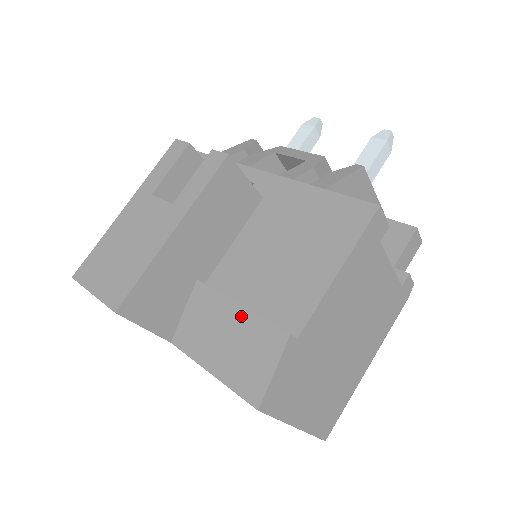
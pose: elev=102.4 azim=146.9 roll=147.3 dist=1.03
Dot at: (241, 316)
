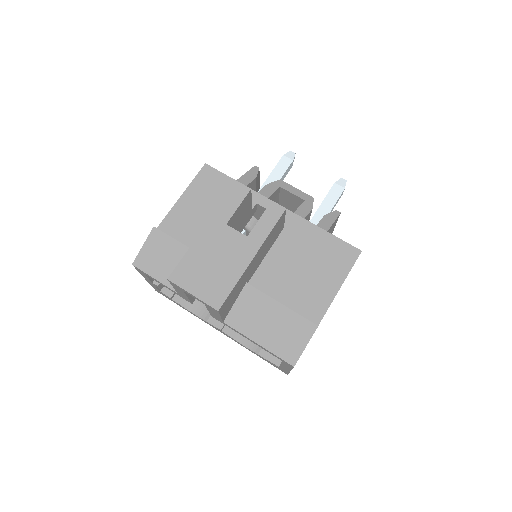
Dot at: (283, 311)
